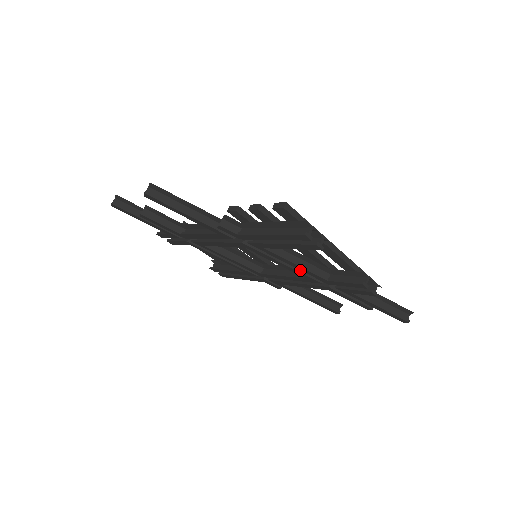
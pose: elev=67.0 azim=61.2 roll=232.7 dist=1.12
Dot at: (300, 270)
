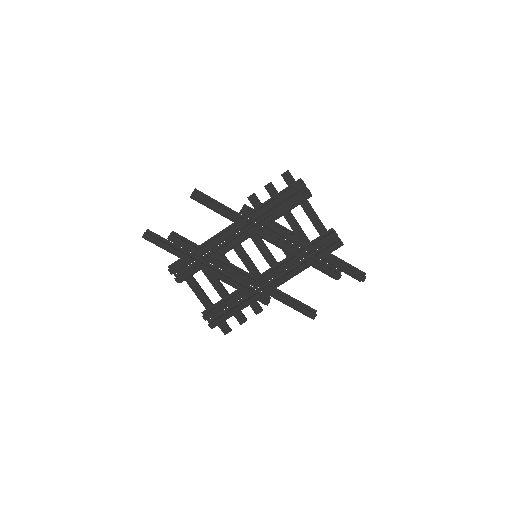
Dot at: (292, 246)
